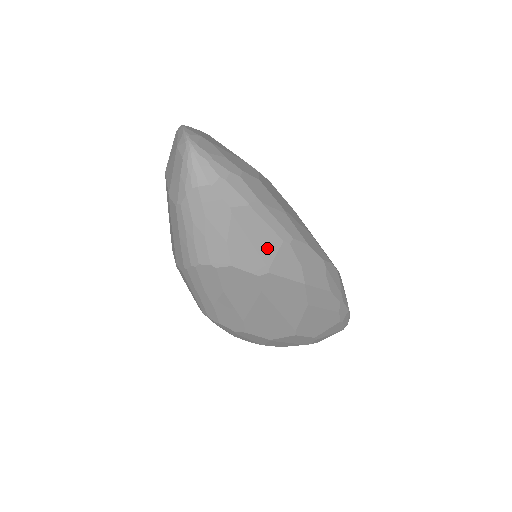
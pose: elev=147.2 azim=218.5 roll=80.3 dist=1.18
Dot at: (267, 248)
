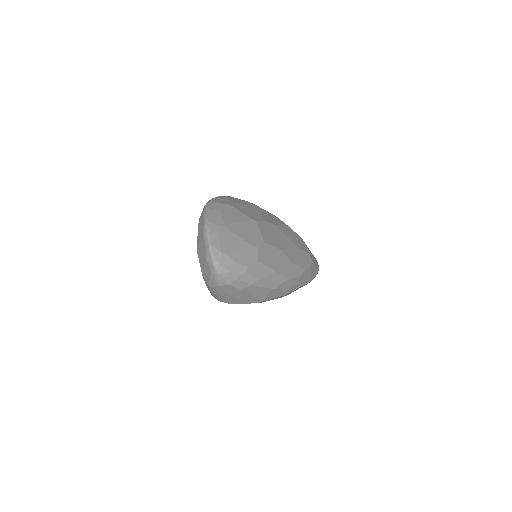
Dot at: (263, 294)
